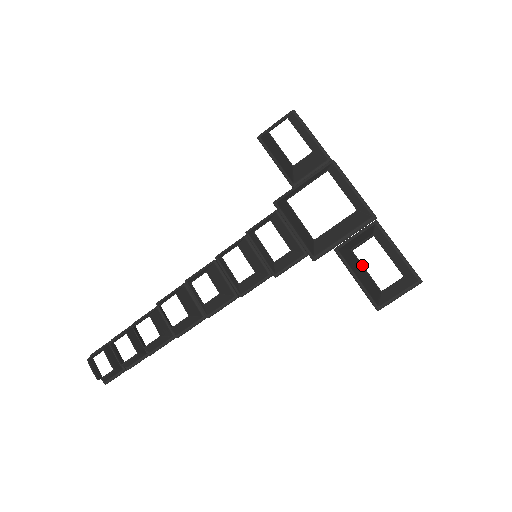
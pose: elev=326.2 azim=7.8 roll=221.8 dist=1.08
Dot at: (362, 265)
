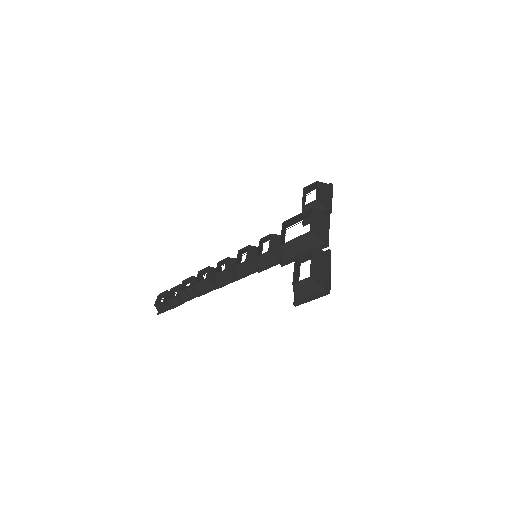
Dot at: (294, 266)
